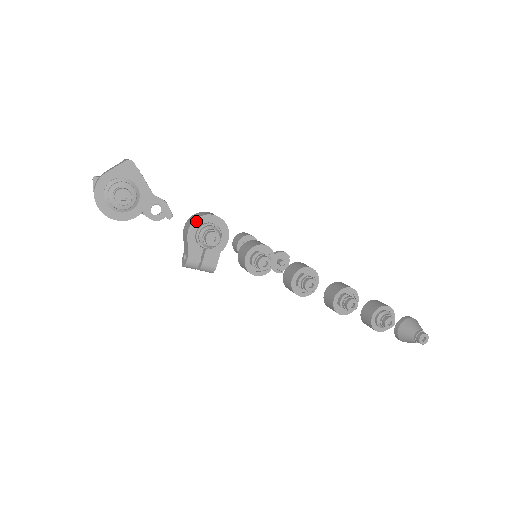
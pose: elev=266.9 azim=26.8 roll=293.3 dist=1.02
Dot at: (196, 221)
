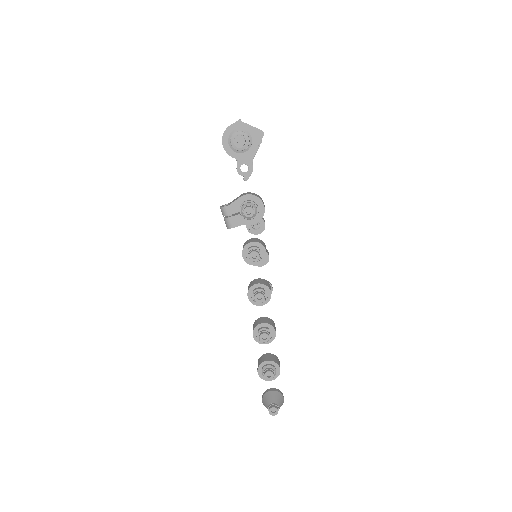
Dot at: (253, 196)
